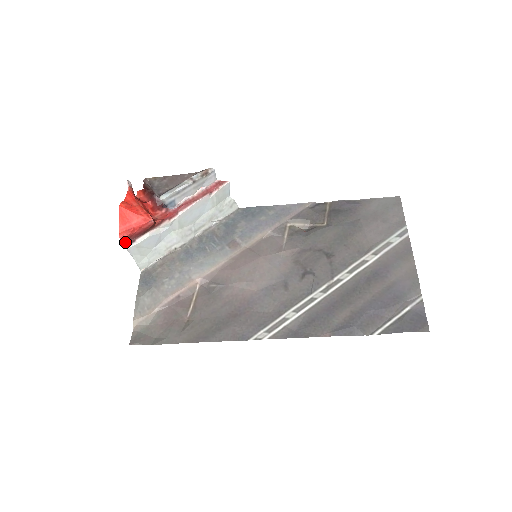
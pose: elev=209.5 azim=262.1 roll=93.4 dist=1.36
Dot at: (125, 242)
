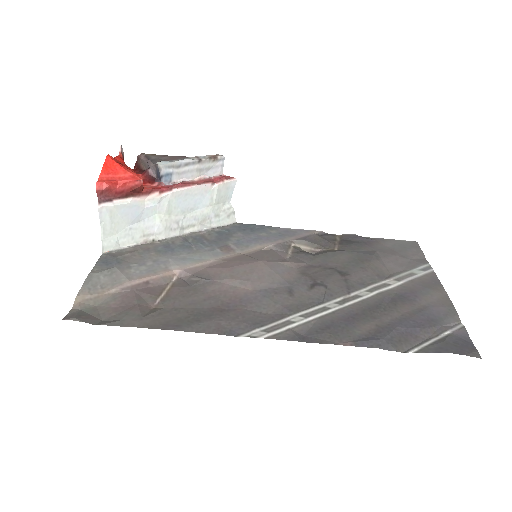
Dot at: (100, 196)
